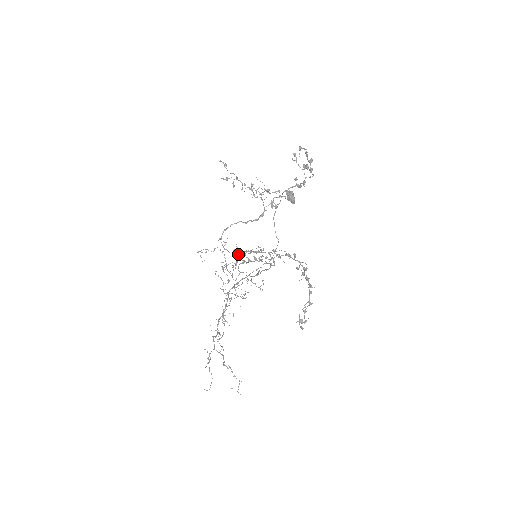
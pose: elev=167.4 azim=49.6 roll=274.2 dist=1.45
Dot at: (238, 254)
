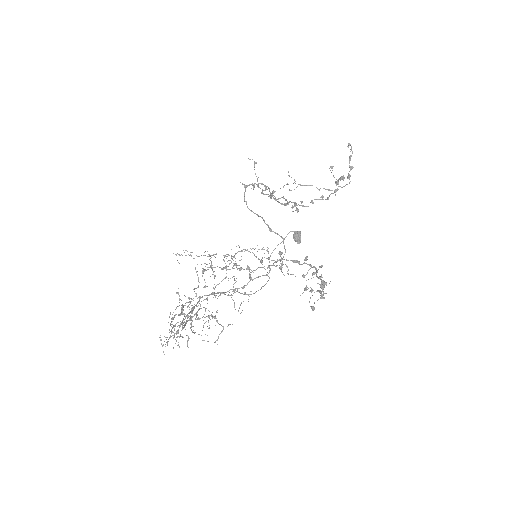
Dot at: occluded
